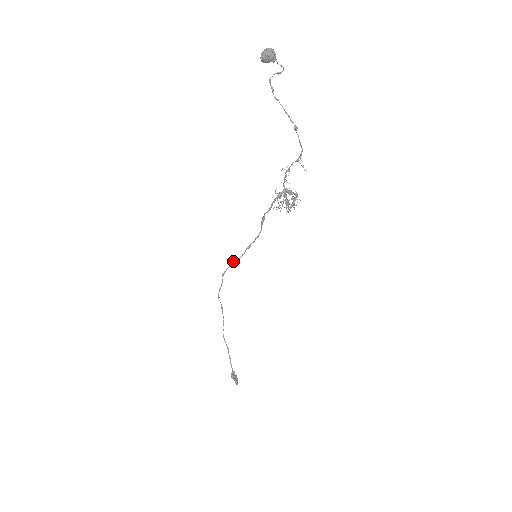
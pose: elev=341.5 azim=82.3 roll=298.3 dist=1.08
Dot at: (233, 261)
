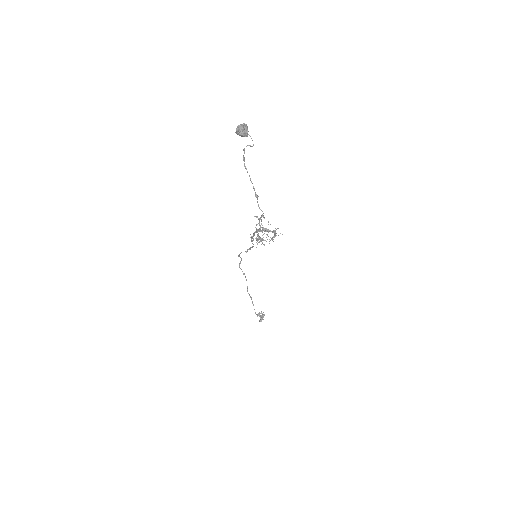
Dot at: occluded
